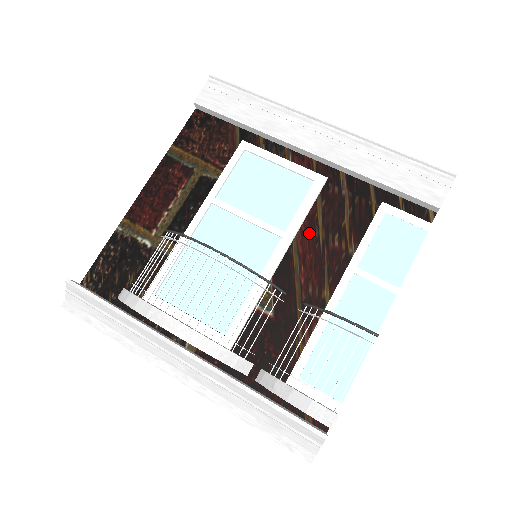
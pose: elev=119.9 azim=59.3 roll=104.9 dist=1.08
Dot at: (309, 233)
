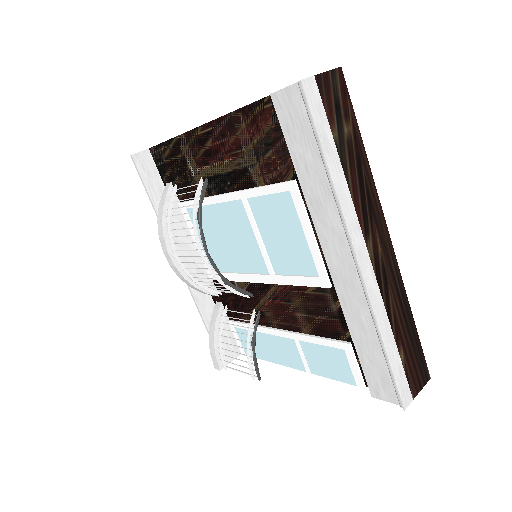
Dot at: (290, 293)
